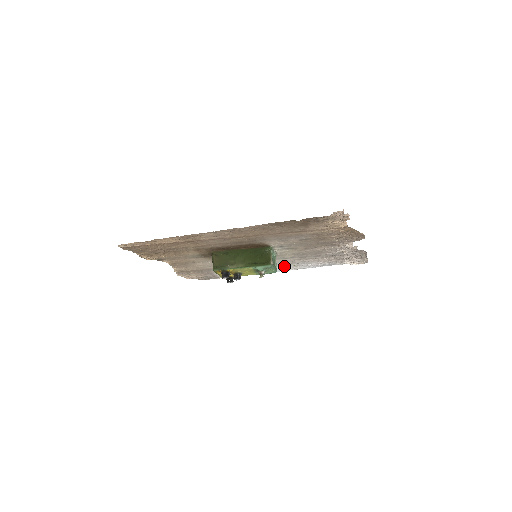
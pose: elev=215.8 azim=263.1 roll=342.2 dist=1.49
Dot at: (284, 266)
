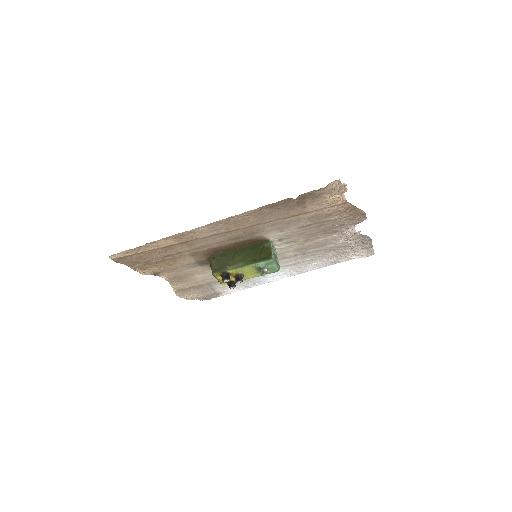
Dot at: (287, 270)
